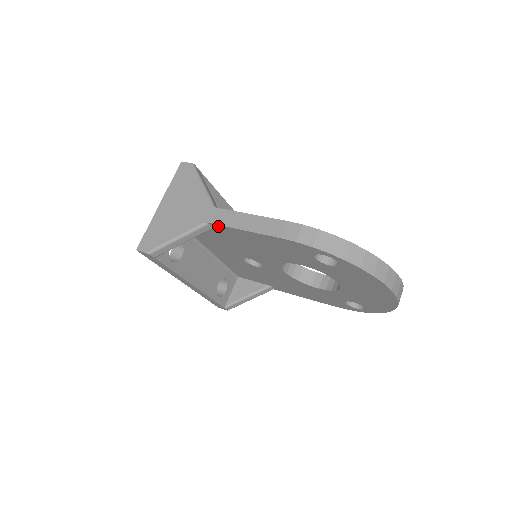
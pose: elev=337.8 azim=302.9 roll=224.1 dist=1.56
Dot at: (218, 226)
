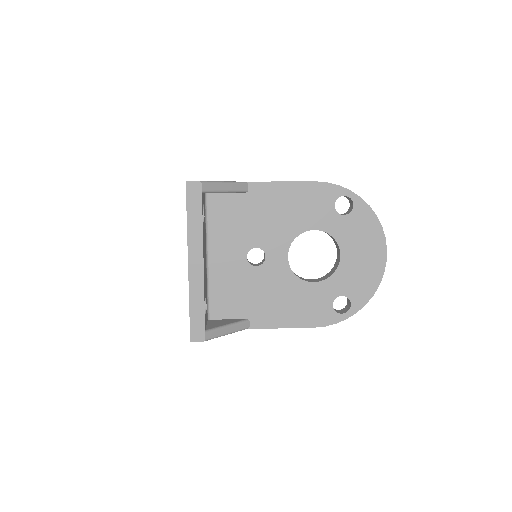
Dot at: (257, 185)
